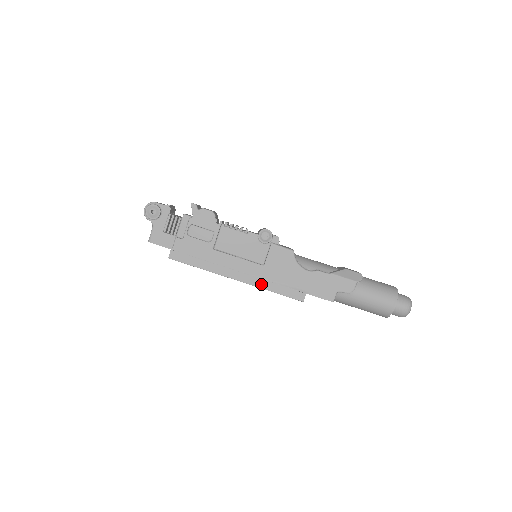
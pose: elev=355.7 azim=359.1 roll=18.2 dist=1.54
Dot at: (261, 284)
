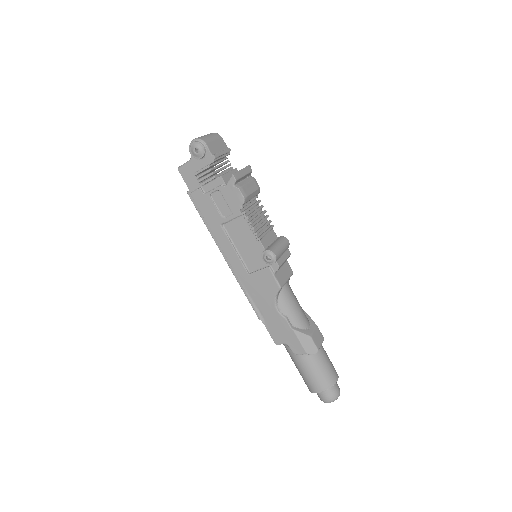
Dot at: occluded
